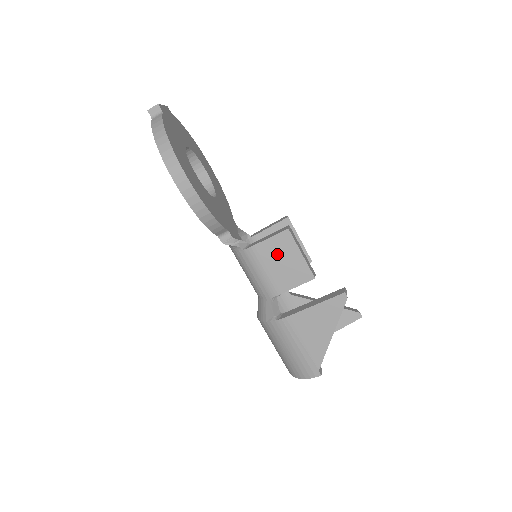
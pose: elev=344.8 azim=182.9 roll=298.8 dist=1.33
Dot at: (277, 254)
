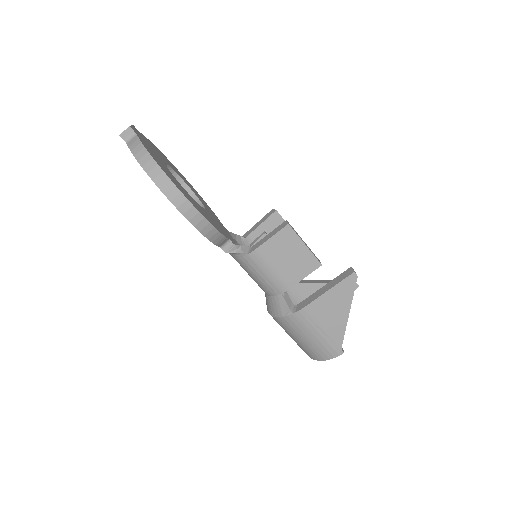
Dot at: (282, 251)
